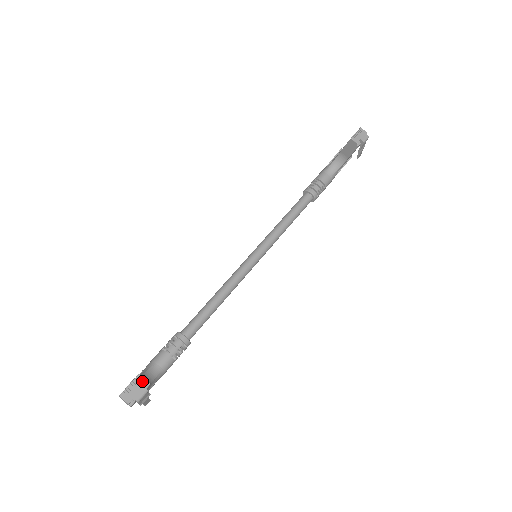
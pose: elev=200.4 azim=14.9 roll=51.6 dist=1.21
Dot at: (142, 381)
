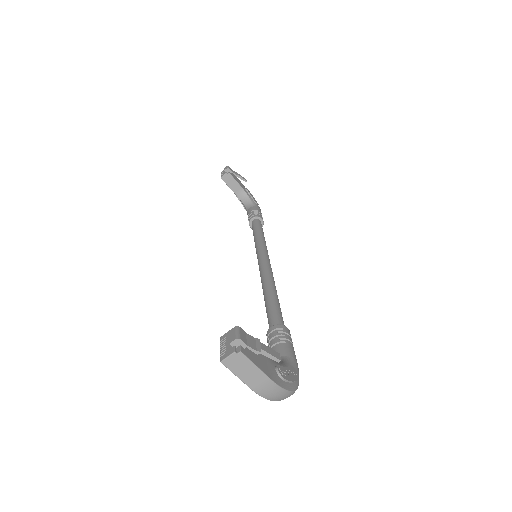
Dot at: (228, 334)
